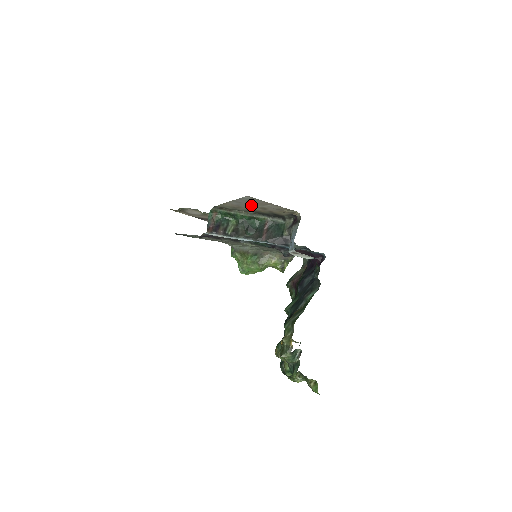
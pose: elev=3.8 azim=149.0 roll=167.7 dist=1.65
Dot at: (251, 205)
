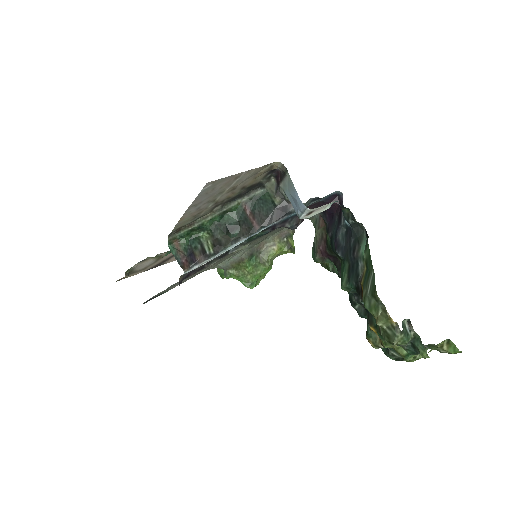
Dot at: (215, 196)
